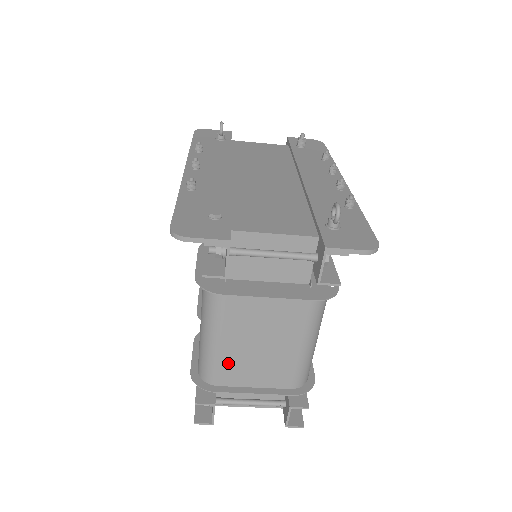
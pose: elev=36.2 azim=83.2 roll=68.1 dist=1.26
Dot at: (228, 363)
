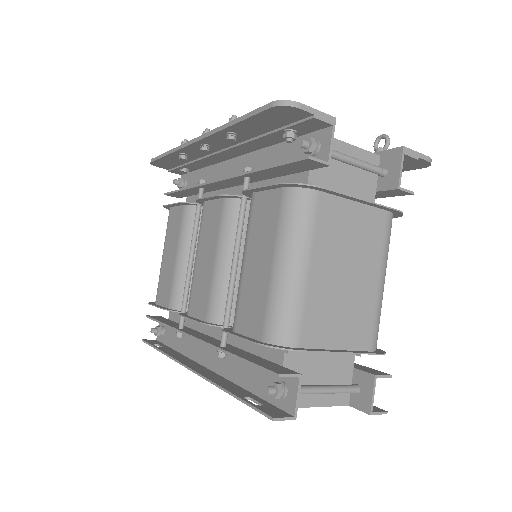
Dot at: (313, 306)
